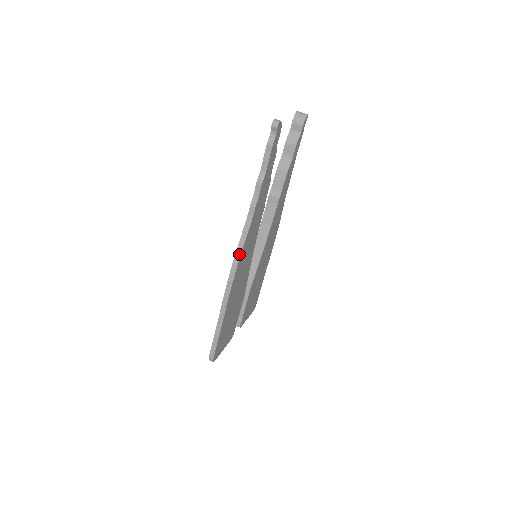
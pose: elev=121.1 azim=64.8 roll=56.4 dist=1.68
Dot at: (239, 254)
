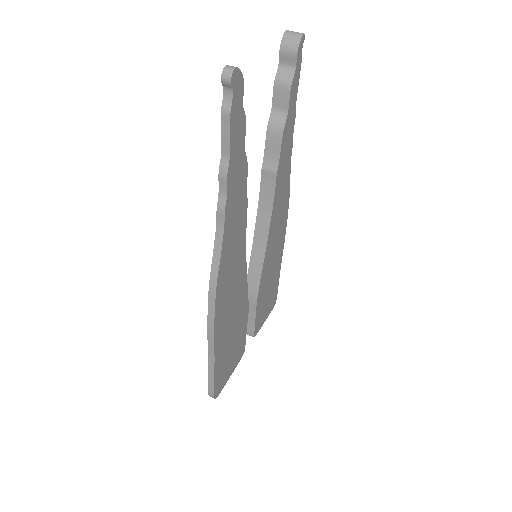
Dot at: (215, 279)
